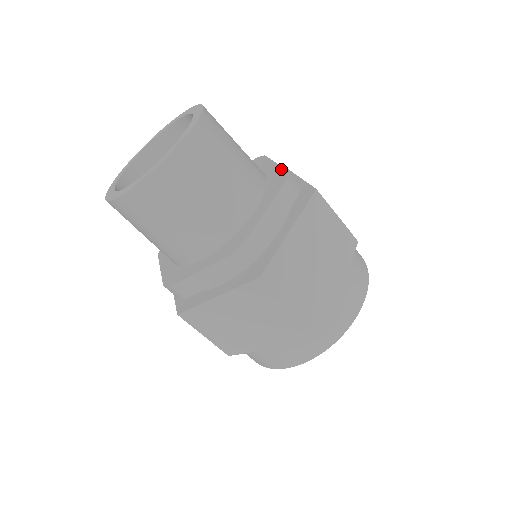
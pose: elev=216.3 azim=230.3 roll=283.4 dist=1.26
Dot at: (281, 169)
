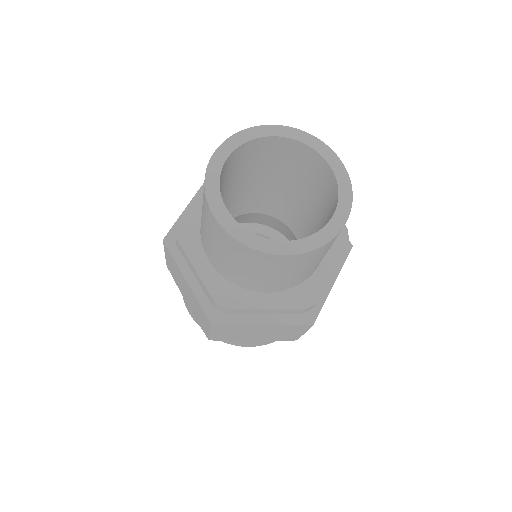
Dot at: occluded
